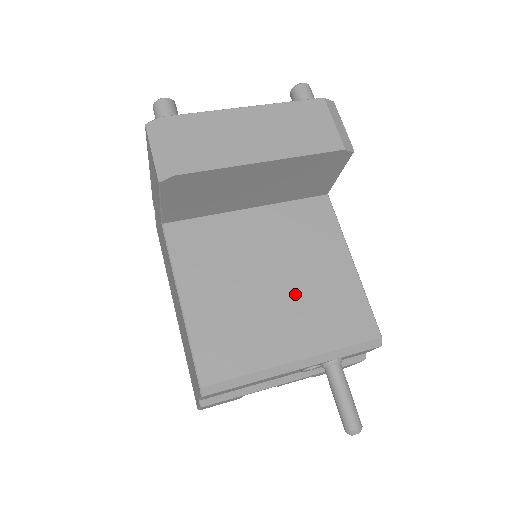
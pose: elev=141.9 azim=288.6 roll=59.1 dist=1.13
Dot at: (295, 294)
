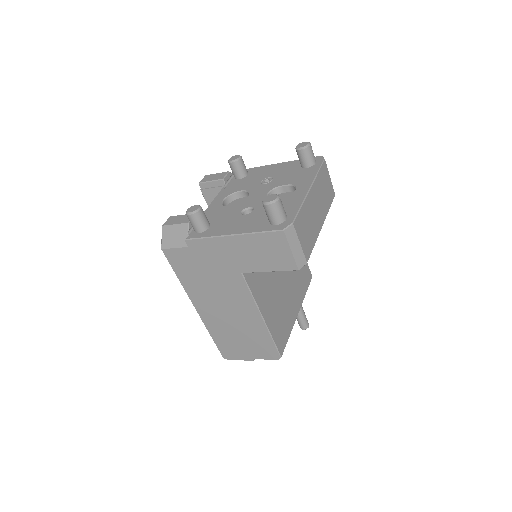
Dot at: (290, 277)
